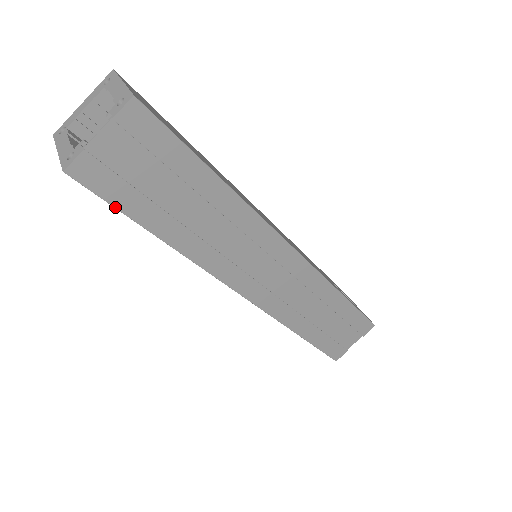
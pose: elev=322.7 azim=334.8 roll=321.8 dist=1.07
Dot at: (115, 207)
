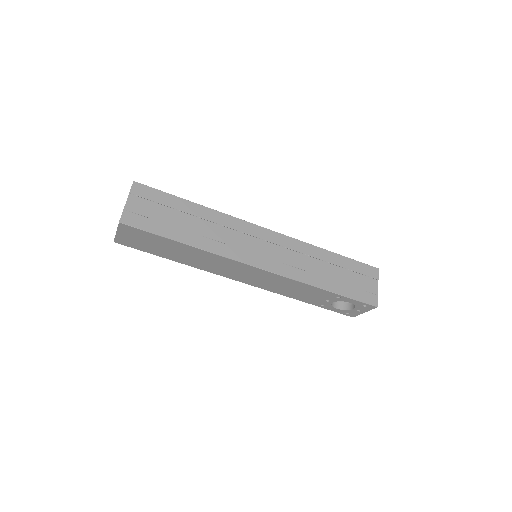
Dot at: (151, 233)
